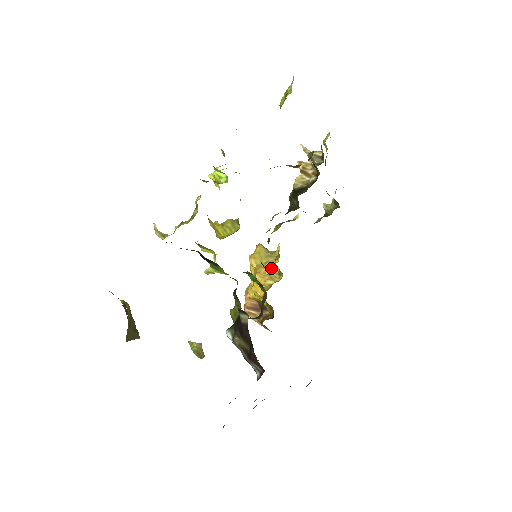
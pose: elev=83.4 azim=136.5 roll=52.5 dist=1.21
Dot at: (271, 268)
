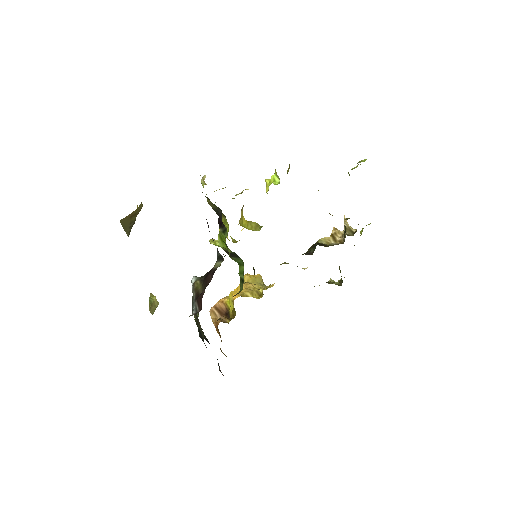
Dot at: (257, 288)
